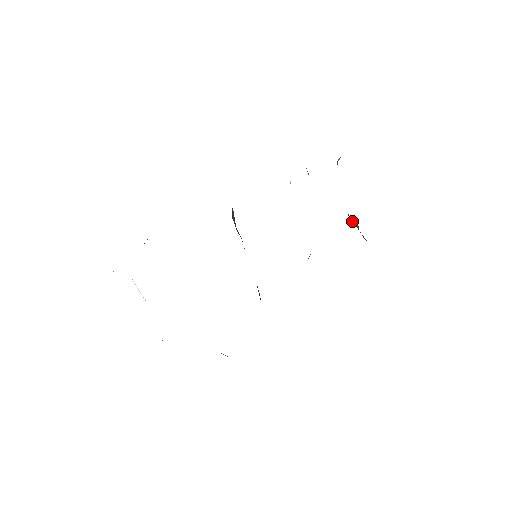
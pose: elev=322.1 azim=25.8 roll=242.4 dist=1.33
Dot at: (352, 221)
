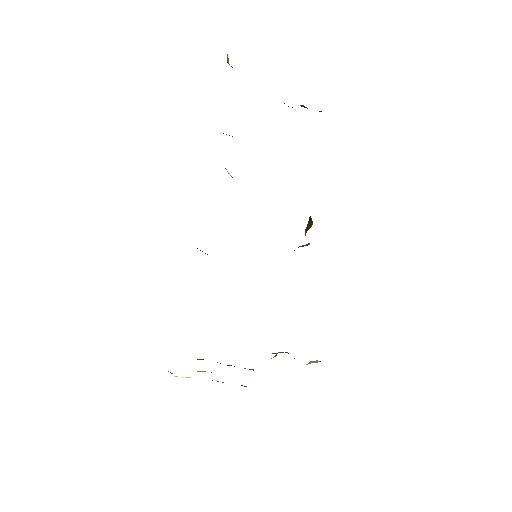
Dot at: occluded
